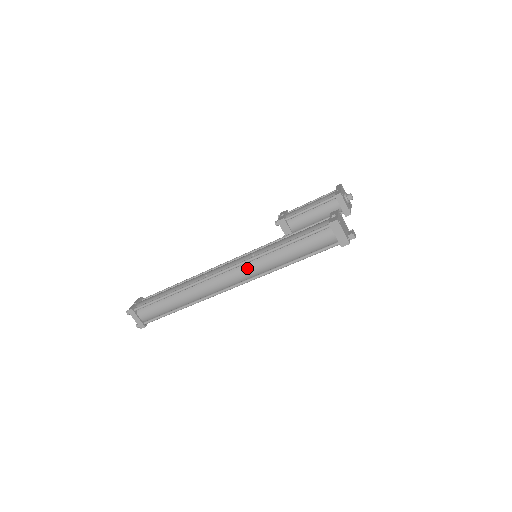
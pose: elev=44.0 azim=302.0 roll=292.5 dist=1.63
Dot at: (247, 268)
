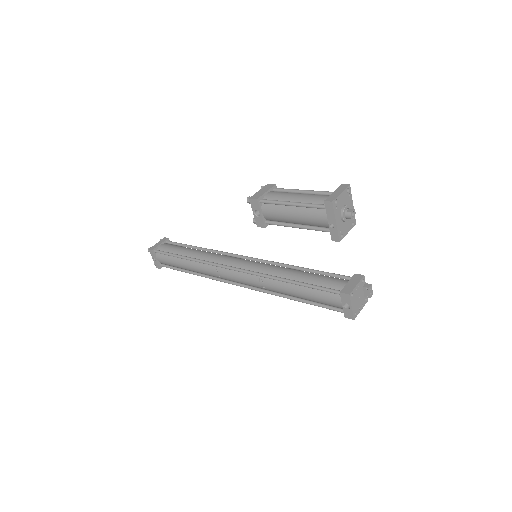
Dot at: occluded
